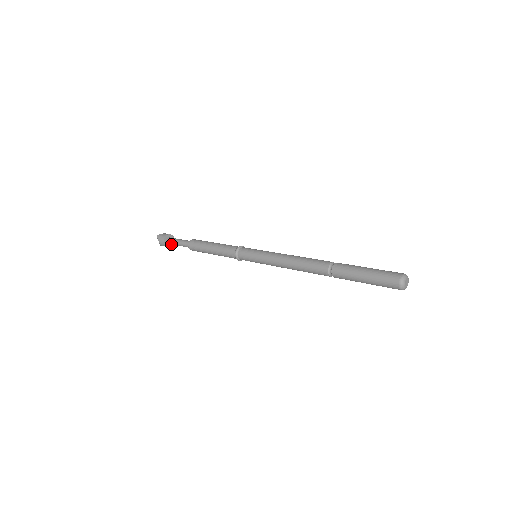
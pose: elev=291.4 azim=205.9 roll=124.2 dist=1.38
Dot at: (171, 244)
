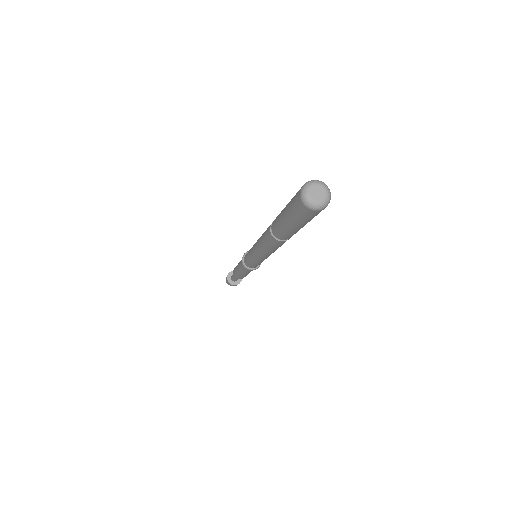
Dot at: occluded
